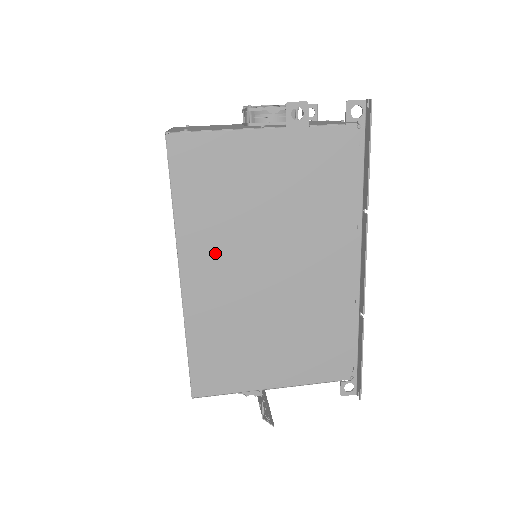
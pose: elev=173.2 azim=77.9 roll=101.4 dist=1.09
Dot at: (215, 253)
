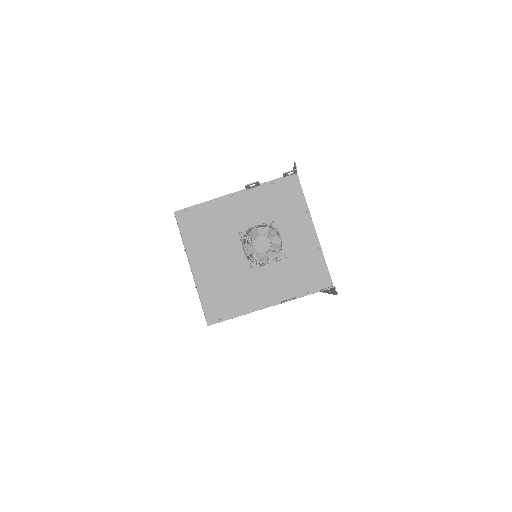
Dot at: occluded
